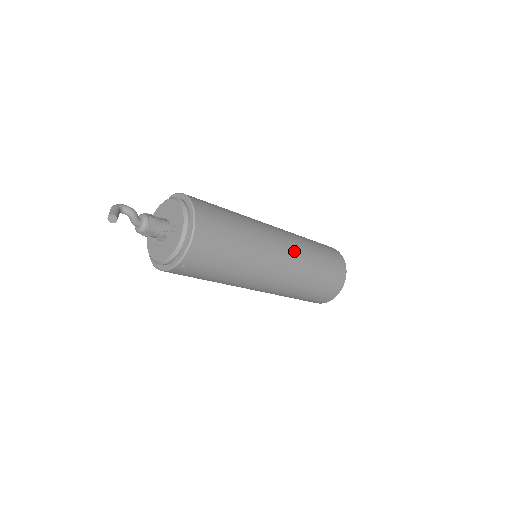
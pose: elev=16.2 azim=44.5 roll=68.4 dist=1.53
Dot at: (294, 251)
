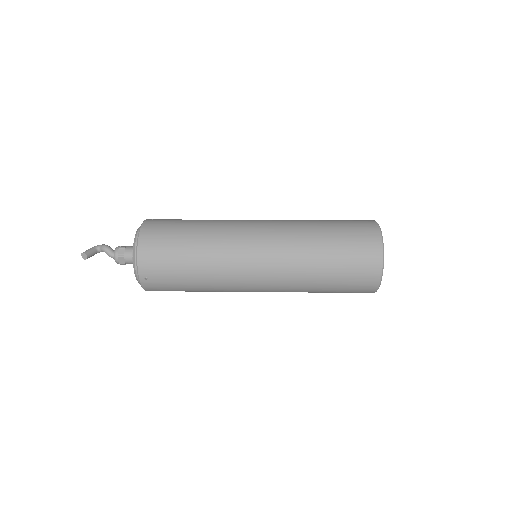
Dot at: (277, 234)
